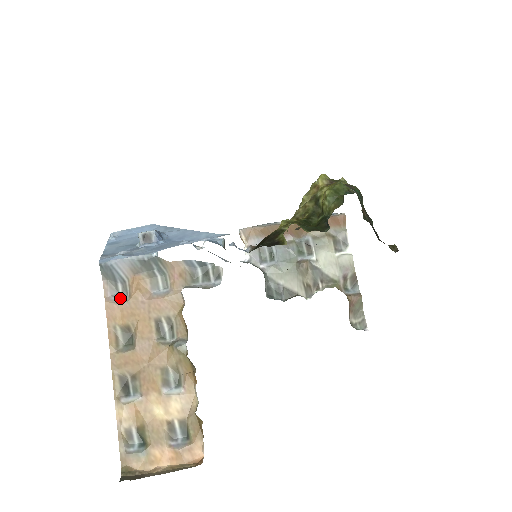
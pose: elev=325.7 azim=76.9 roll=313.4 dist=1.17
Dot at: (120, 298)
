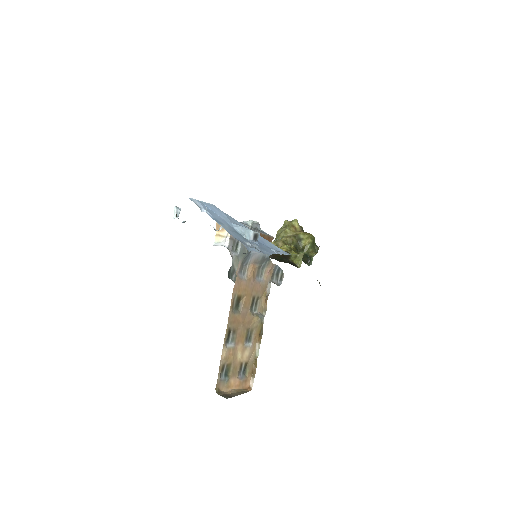
Dot at: (242, 276)
